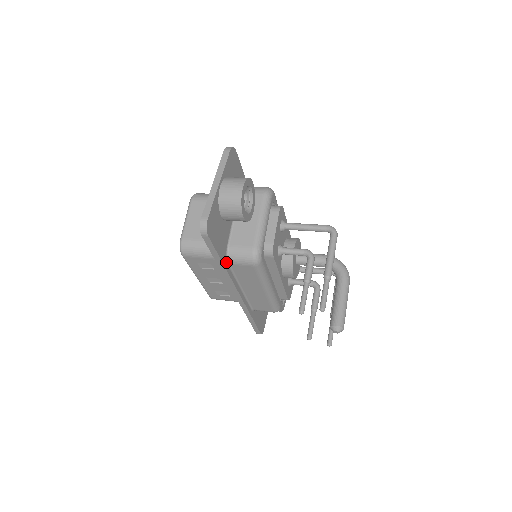
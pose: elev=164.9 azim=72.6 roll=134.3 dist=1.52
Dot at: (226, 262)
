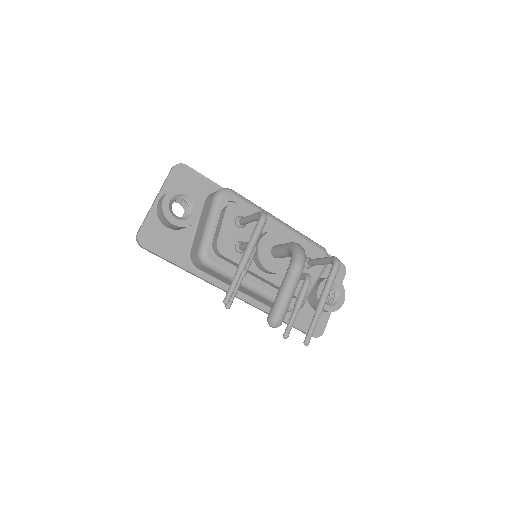
Dot at: (191, 267)
